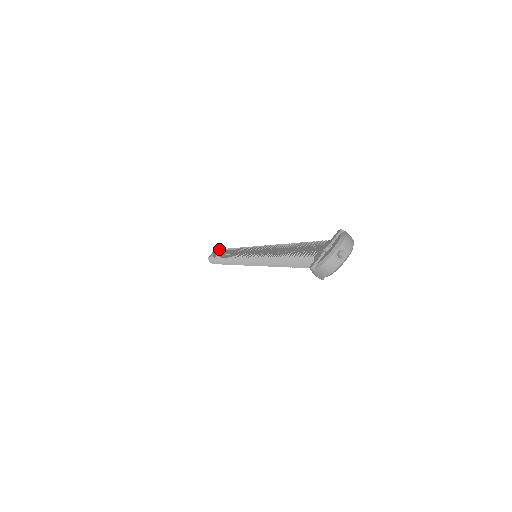
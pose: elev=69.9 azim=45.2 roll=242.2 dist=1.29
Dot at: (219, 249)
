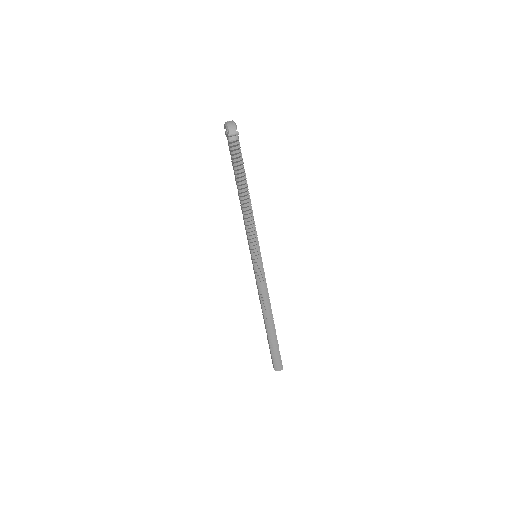
Dot at: occluded
